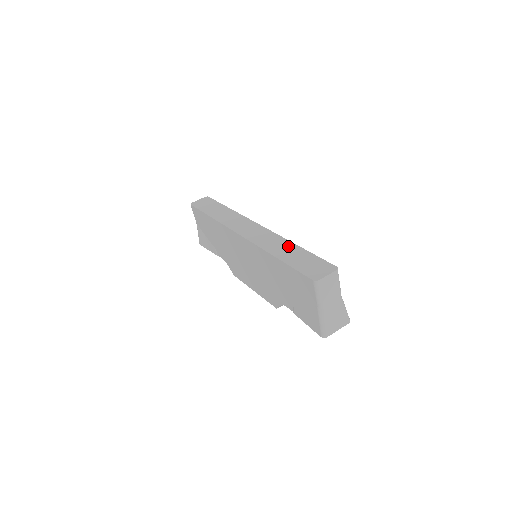
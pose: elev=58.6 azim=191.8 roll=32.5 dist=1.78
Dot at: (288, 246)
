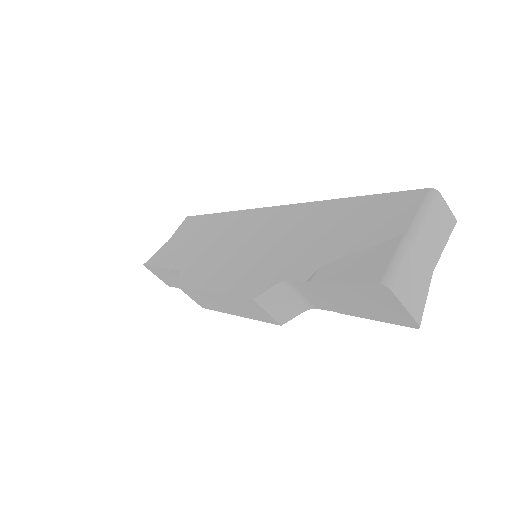
Dot at: occluded
